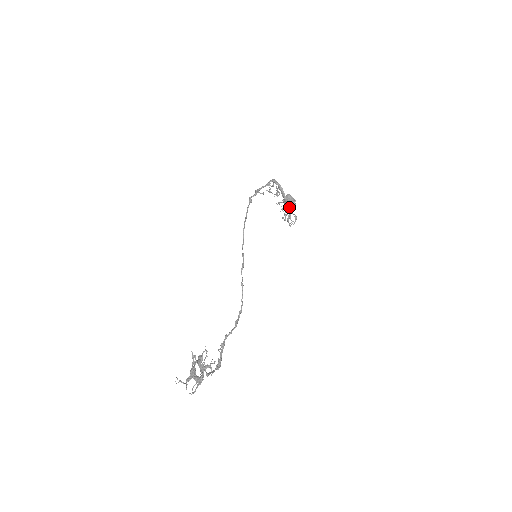
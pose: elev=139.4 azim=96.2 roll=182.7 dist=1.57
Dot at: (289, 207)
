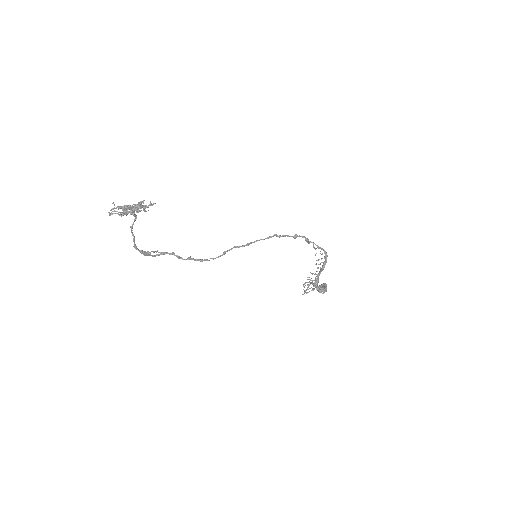
Dot at: (316, 279)
